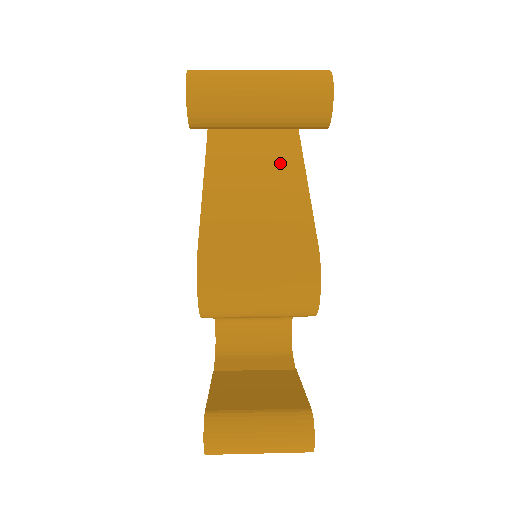
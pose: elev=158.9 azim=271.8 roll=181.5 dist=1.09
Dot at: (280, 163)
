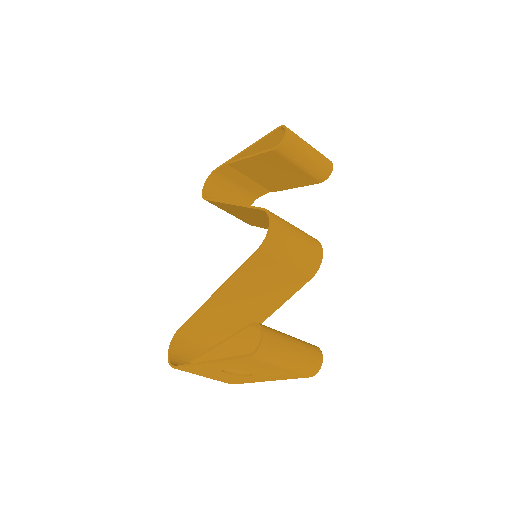
Dot at: occluded
